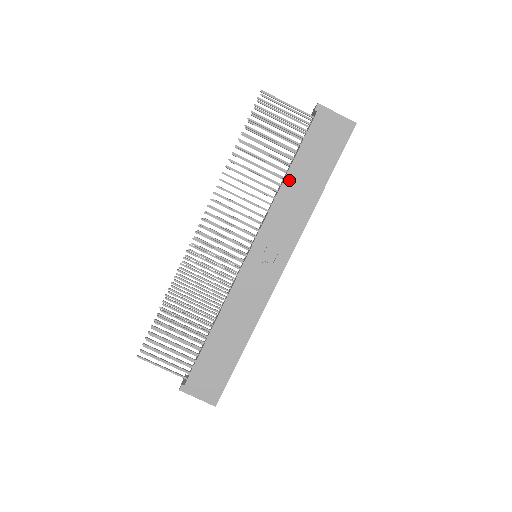
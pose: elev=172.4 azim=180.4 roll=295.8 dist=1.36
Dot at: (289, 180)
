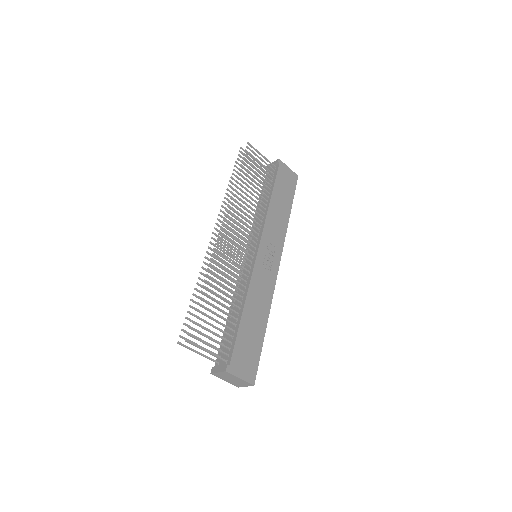
Dot at: (273, 202)
